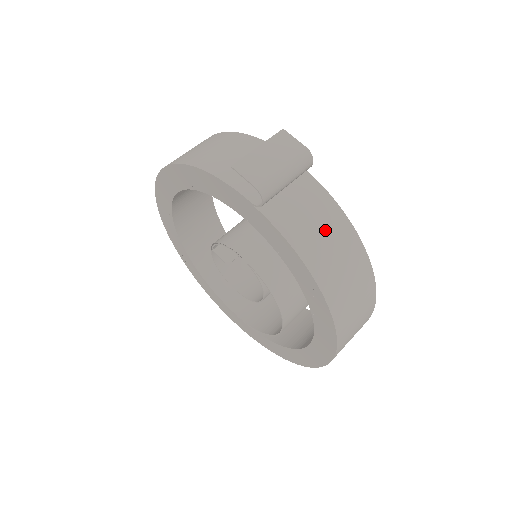
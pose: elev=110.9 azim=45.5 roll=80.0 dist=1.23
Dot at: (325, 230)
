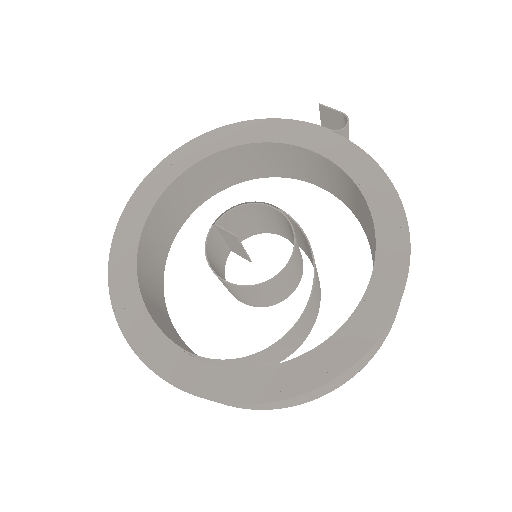
Dot at: occluded
